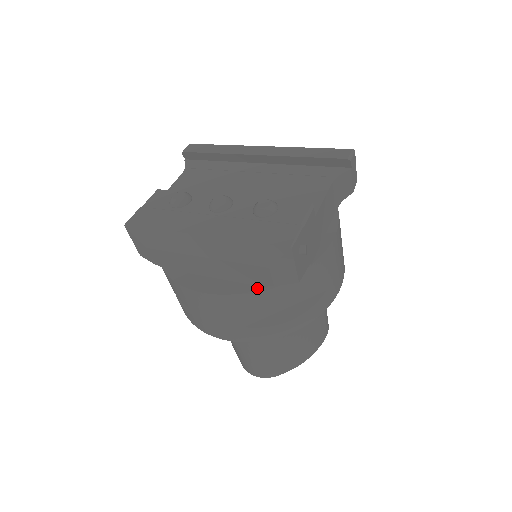
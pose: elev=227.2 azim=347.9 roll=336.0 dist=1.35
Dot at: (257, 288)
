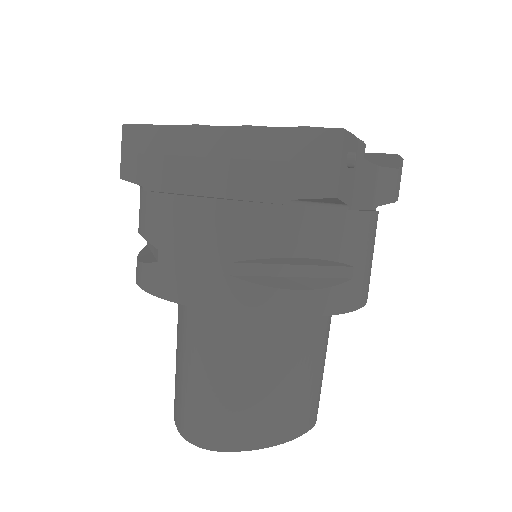
Dot at: (273, 203)
